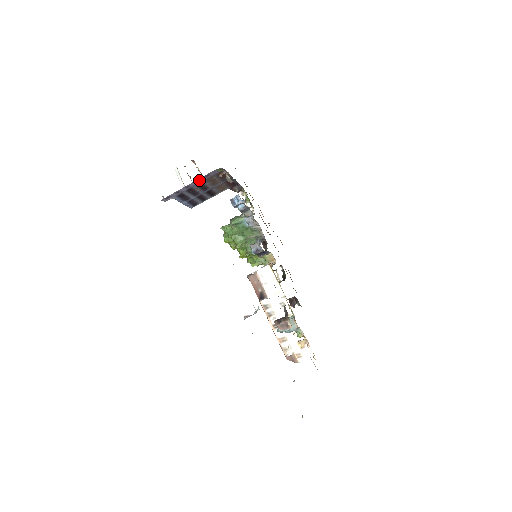
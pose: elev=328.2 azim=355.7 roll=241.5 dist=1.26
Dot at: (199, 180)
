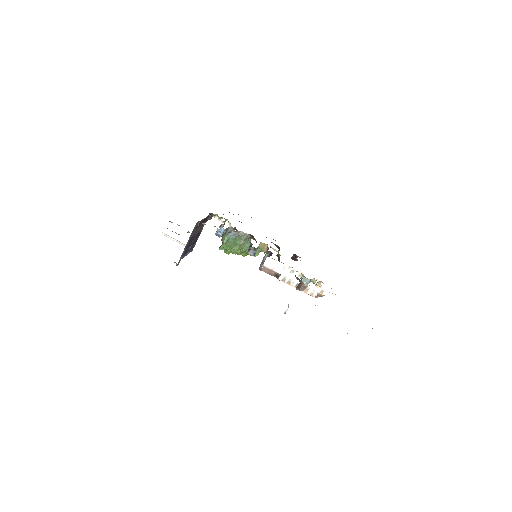
Dot at: (189, 239)
